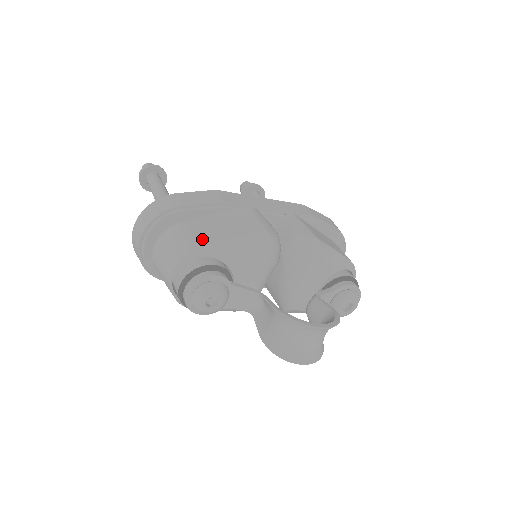
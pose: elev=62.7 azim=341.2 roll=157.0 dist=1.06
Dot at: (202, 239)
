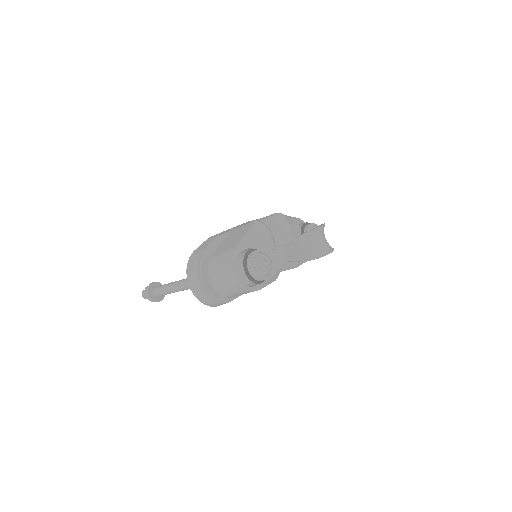
Dot at: (232, 247)
